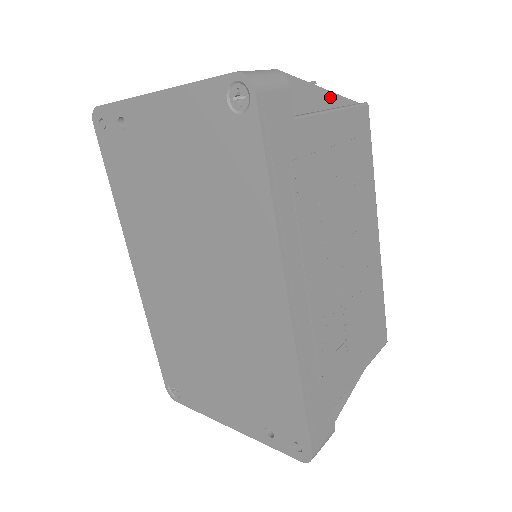
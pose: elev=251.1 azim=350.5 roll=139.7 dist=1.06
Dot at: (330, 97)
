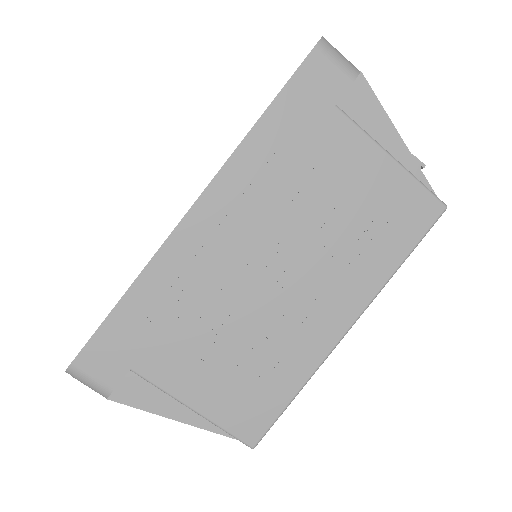
Dot at: (406, 156)
